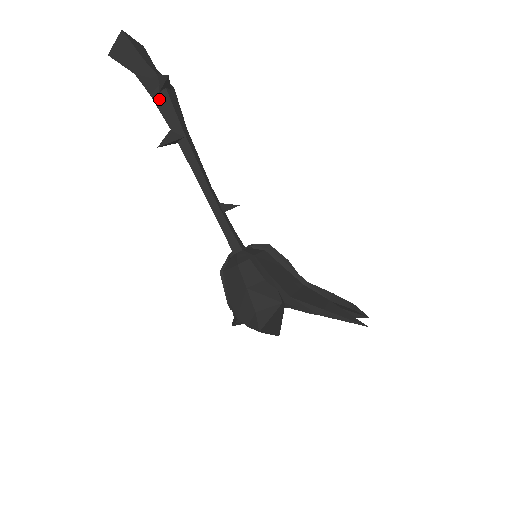
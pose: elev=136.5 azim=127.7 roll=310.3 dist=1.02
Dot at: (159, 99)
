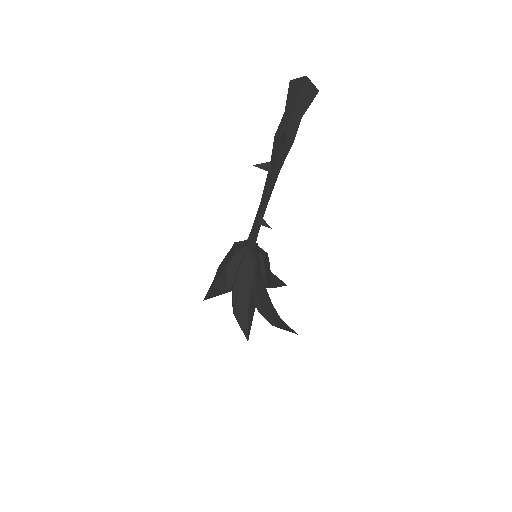
Dot at: (276, 143)
